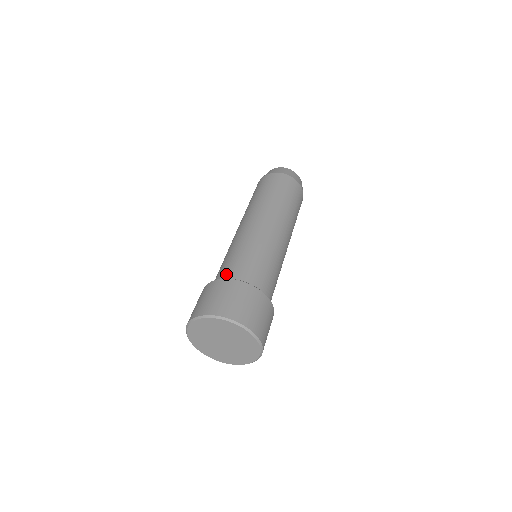
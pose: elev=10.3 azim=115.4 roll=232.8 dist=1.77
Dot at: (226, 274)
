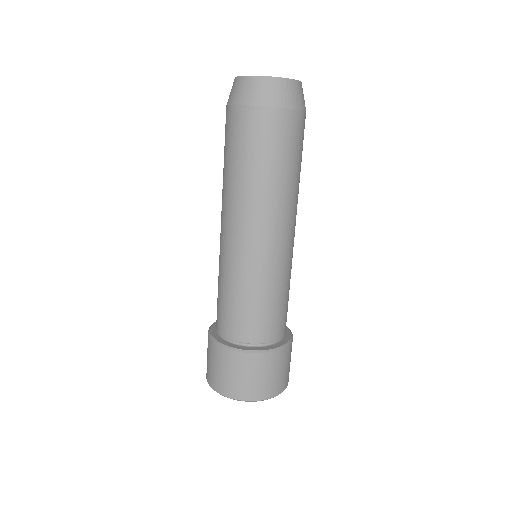
Dot at: (223, 328)
